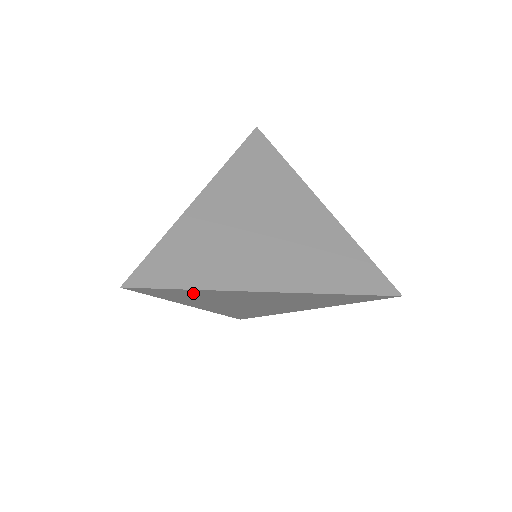
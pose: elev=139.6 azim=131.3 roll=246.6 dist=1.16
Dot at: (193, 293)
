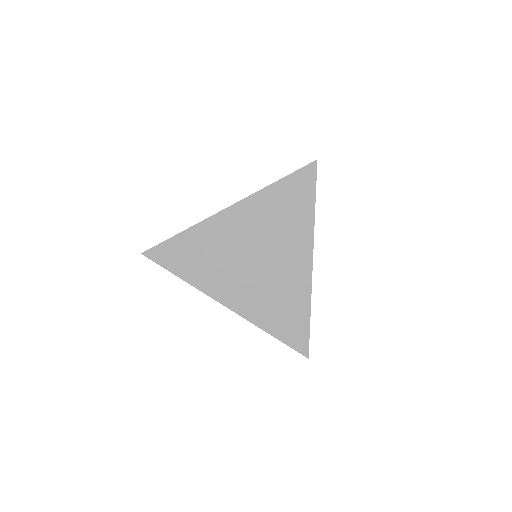
Dot at: occluded
